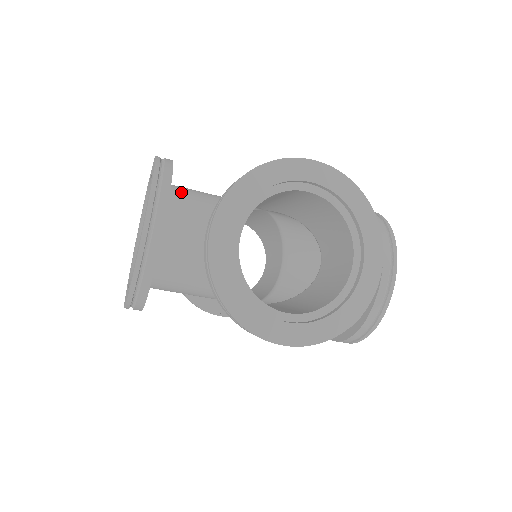
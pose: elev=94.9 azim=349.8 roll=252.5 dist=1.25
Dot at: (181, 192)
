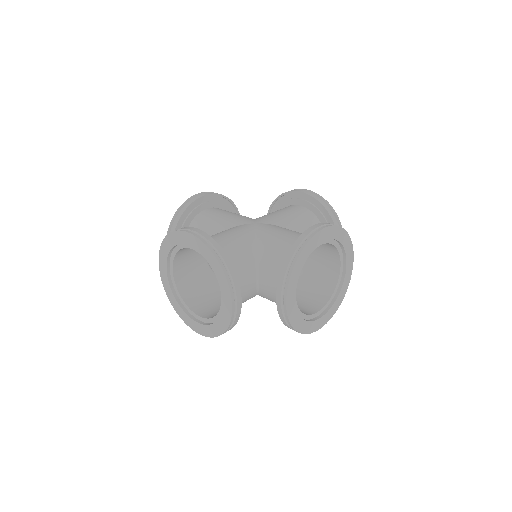
Dot at: occluded
